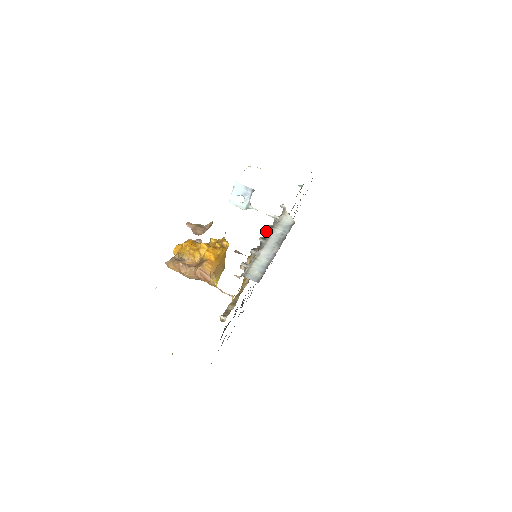
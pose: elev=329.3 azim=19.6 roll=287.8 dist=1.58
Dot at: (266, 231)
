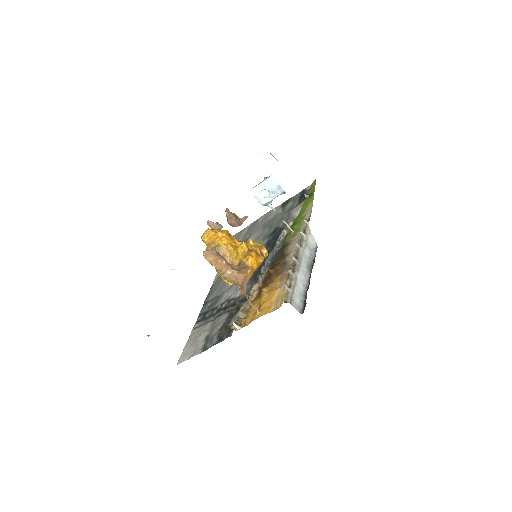
Dot at: (297, 248)
